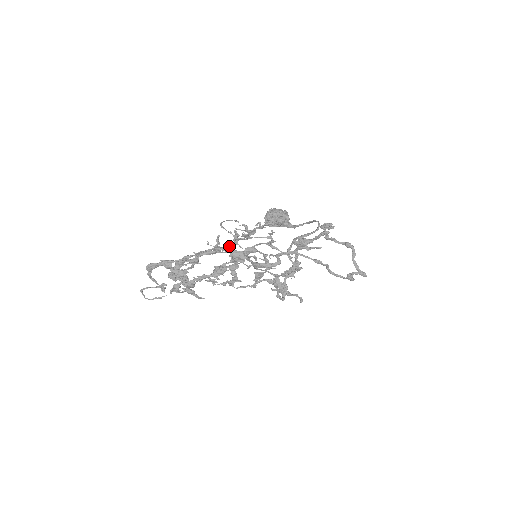
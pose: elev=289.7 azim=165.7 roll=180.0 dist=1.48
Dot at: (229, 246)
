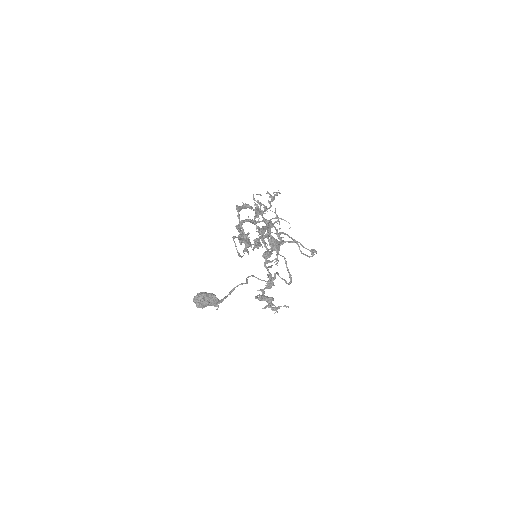
Dot at: (264, 211)
